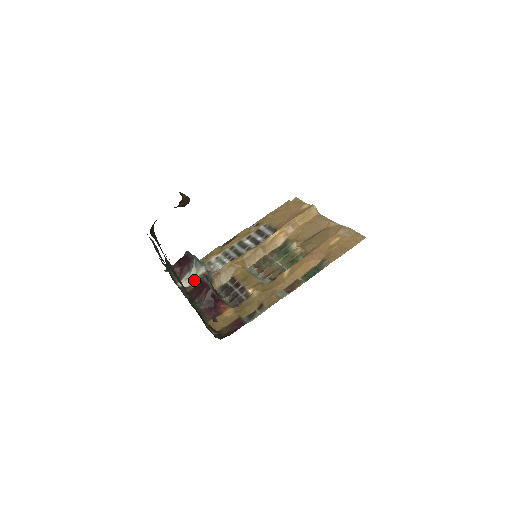
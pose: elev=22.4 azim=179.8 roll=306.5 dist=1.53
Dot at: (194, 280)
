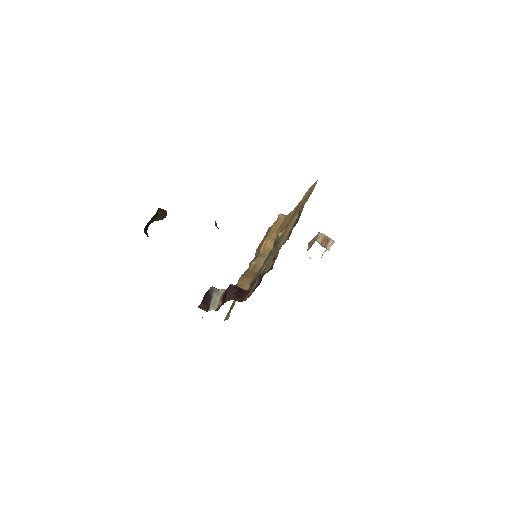
Dot at: (219, 301)
